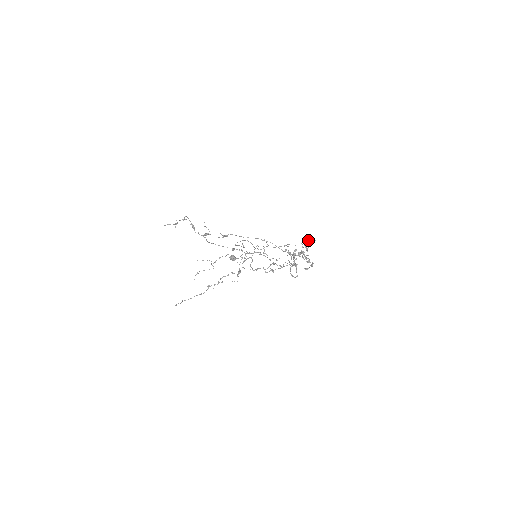
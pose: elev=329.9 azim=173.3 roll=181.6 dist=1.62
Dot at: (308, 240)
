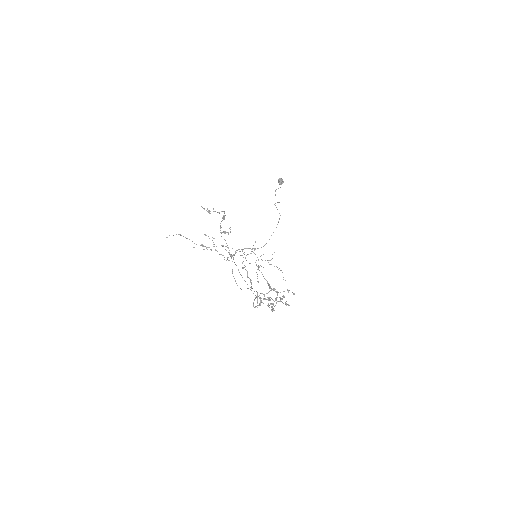
Dot at: occluded
